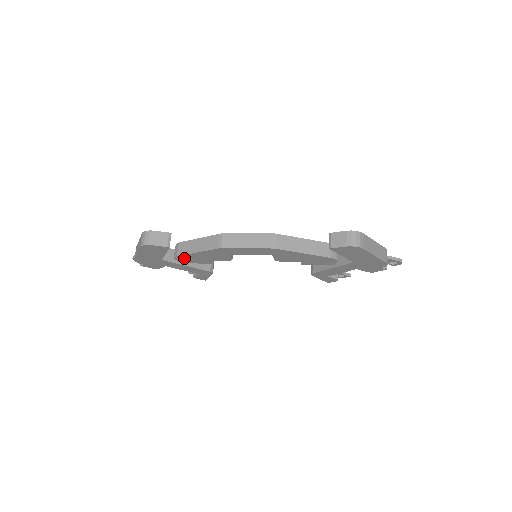
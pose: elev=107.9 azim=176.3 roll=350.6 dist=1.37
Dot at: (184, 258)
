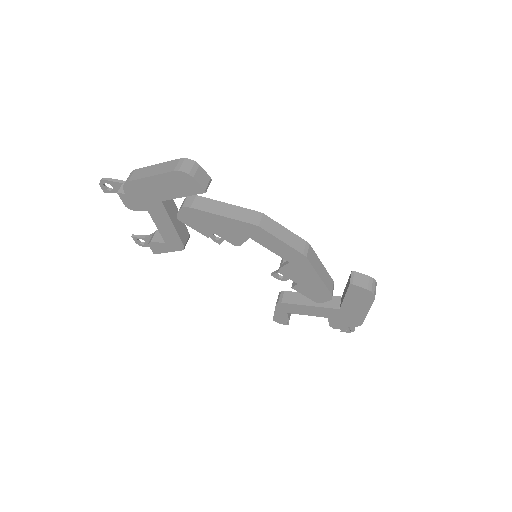
Dot at: (192, 214)
